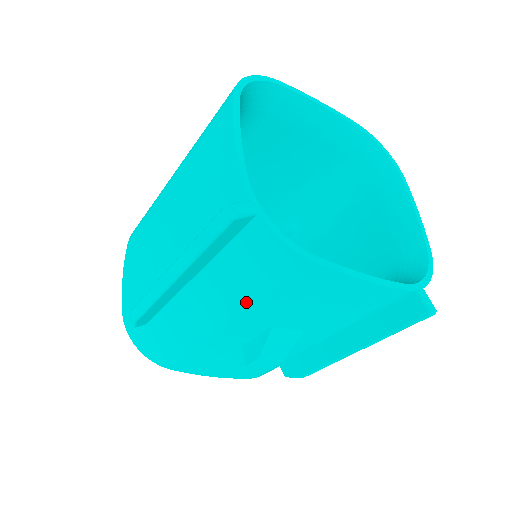
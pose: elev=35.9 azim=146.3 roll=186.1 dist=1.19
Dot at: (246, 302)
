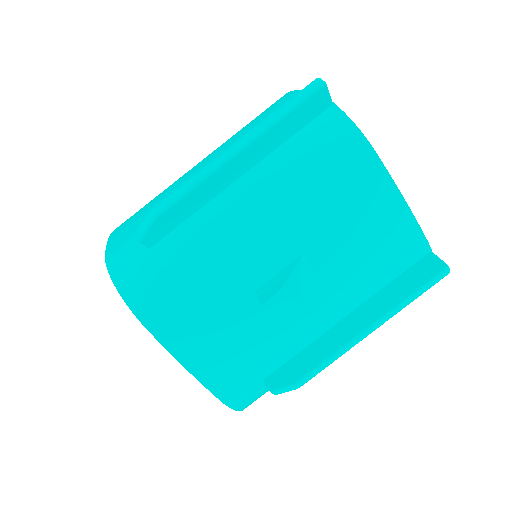
Dot at: (295, 198)
